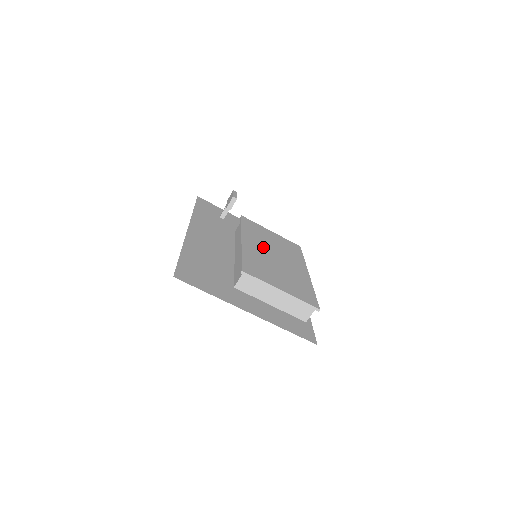
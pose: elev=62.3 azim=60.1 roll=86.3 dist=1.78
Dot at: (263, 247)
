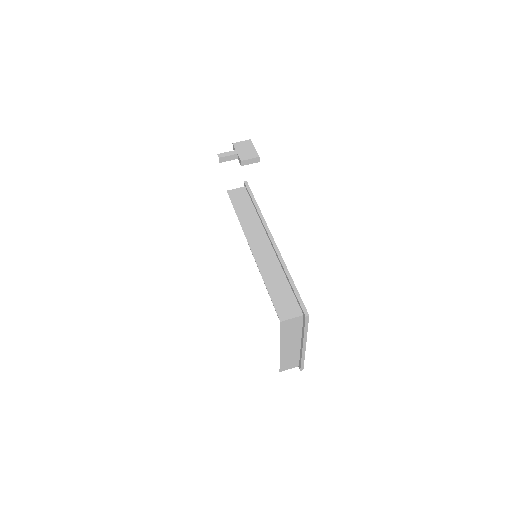
Dot at: occluded
